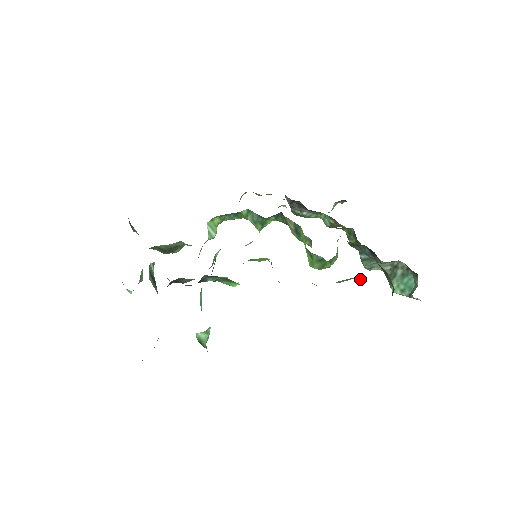
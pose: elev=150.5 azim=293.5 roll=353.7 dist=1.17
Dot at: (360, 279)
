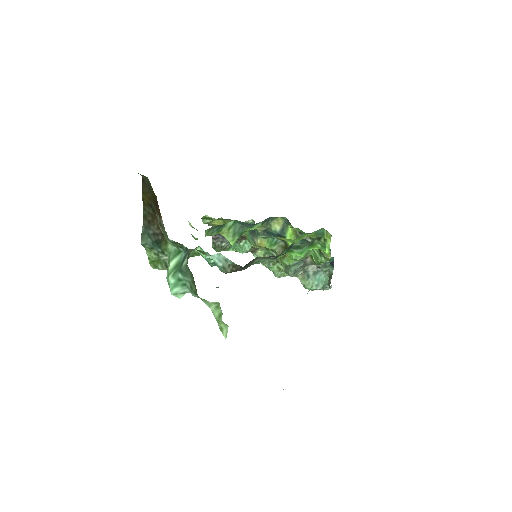
Dot at: (329, 261)
